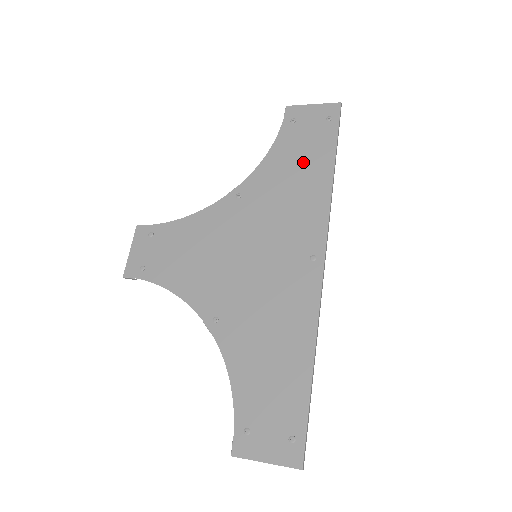
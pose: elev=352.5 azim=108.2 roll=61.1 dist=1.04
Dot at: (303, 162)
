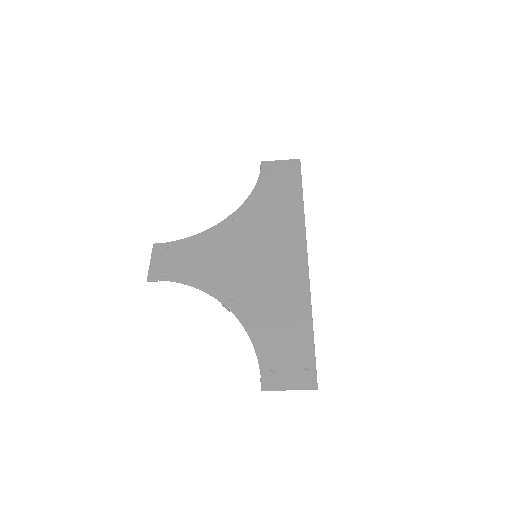
Dot at: (280, 195)
